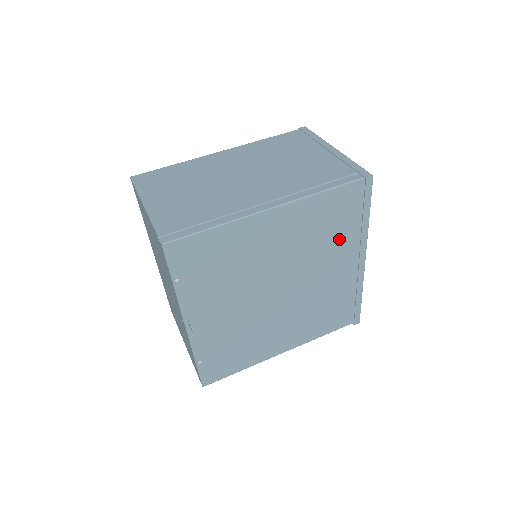
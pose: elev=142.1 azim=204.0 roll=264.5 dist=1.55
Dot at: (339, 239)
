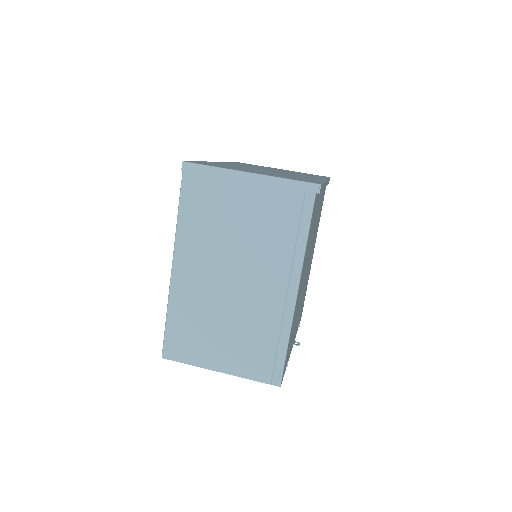
Dot at: occluded
